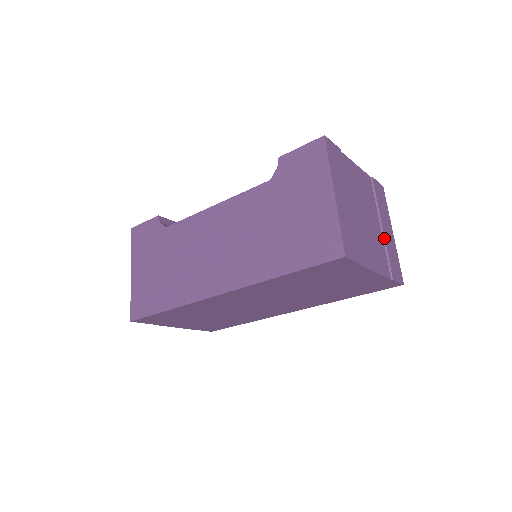
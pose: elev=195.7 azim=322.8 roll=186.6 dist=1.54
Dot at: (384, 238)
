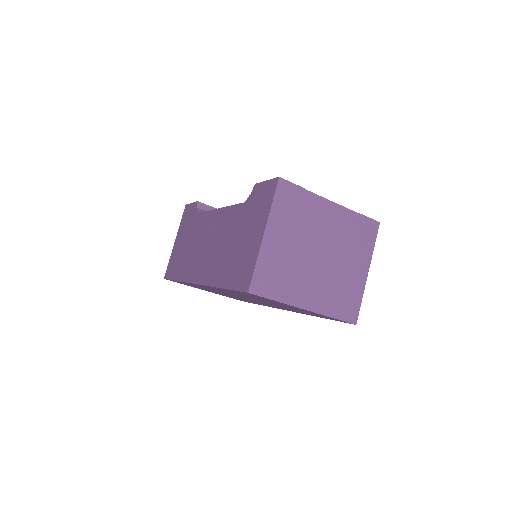
Dot at: (343, 277)
